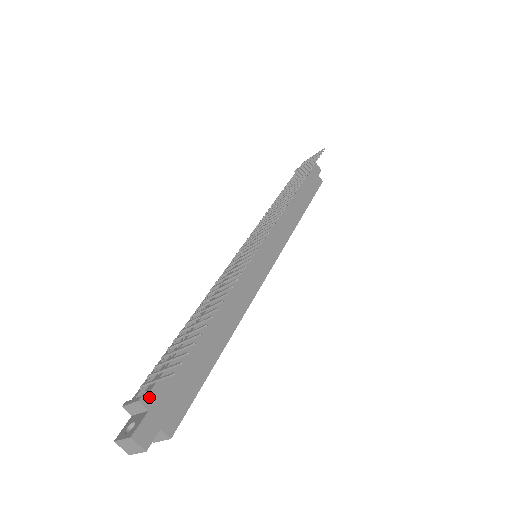
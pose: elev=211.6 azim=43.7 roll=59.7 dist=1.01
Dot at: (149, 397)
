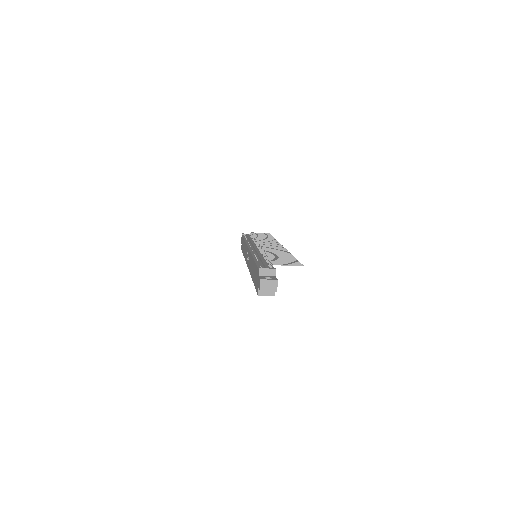
Dot at: (275, 271)
